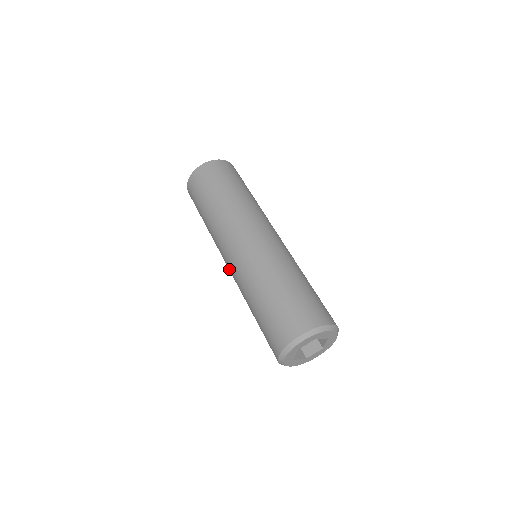
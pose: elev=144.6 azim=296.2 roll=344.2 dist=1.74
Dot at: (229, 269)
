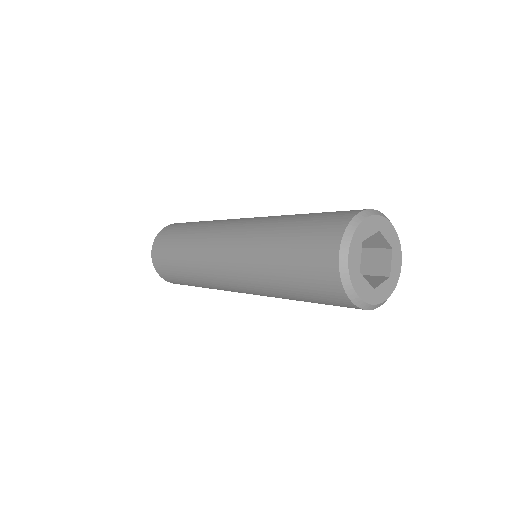
Dot at: (226, 260)
